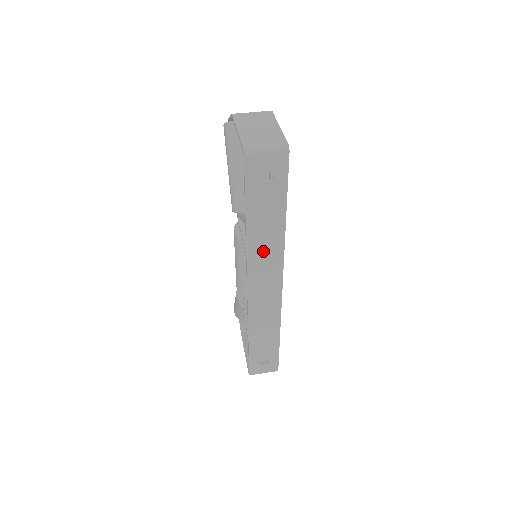
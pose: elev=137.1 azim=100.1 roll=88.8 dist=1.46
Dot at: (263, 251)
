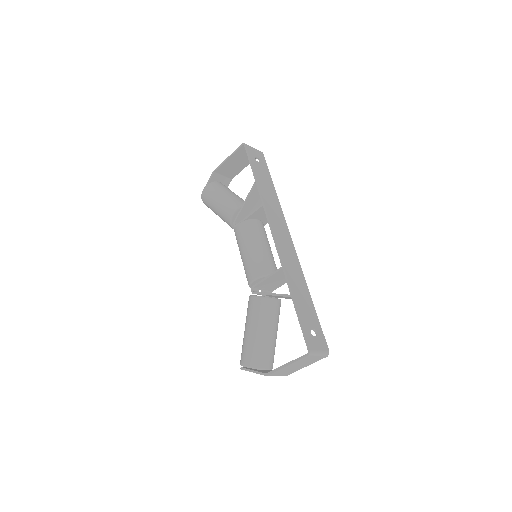
Dot at: (271, 205)
